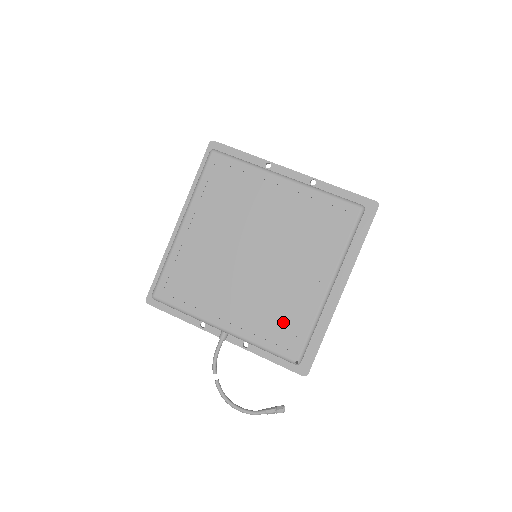
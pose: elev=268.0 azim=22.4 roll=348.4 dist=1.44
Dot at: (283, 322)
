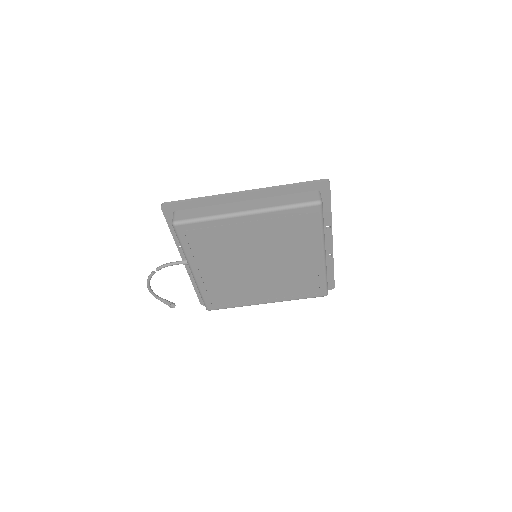
Dot at: (226, 296)
